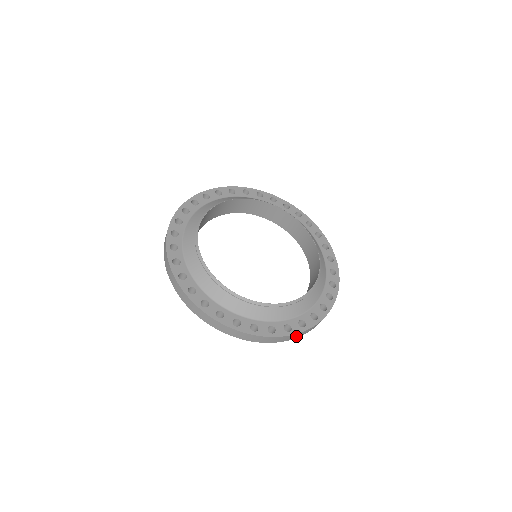
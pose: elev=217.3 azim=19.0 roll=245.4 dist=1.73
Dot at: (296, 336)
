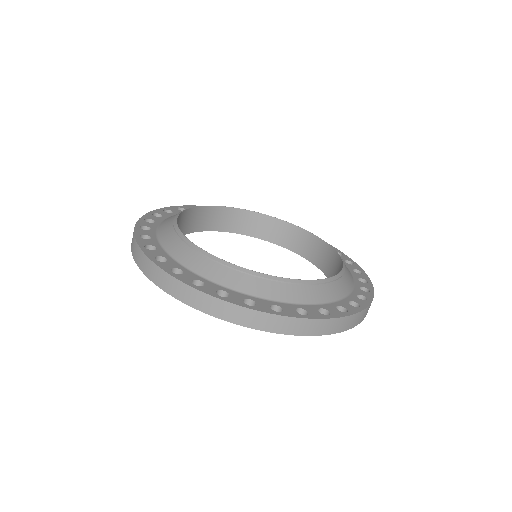
Dot at: (290, 327)
